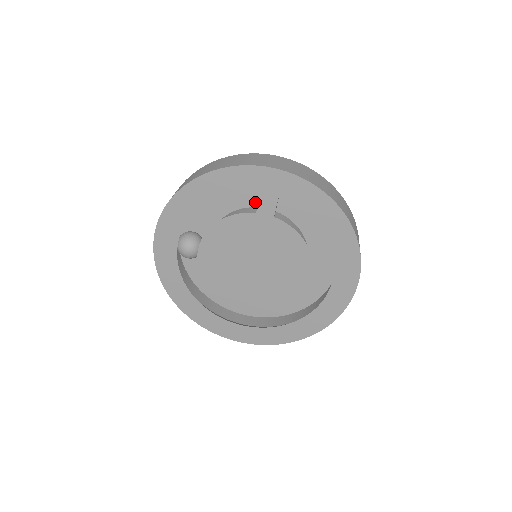
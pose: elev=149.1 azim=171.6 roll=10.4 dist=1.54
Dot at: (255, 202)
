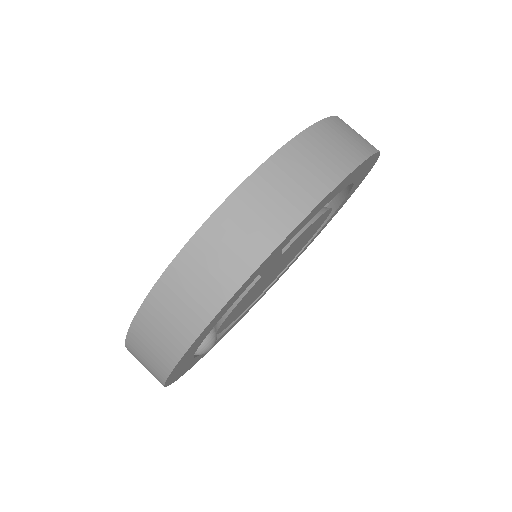
Dot at: occluded
